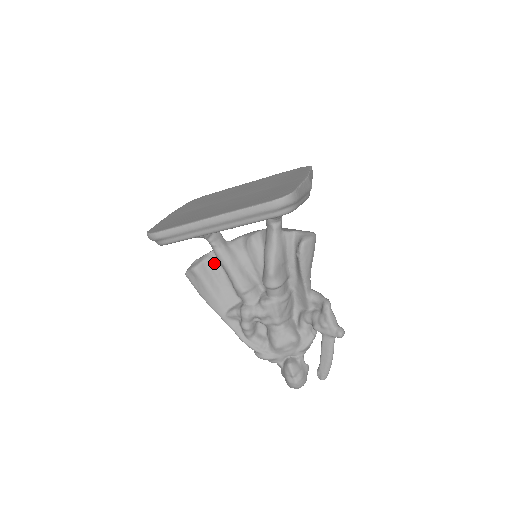
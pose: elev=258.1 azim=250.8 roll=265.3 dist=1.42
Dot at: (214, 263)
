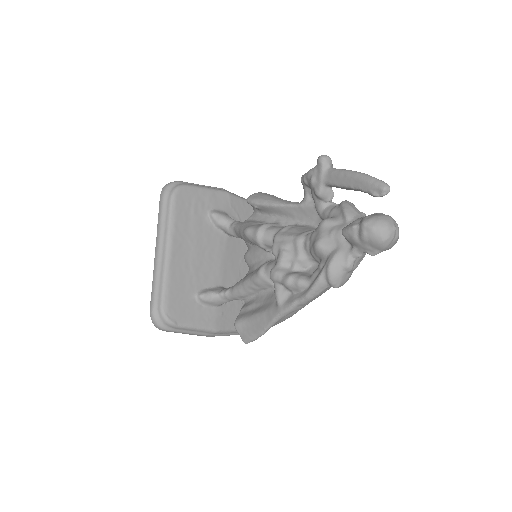
Dot at: (247, 305)
